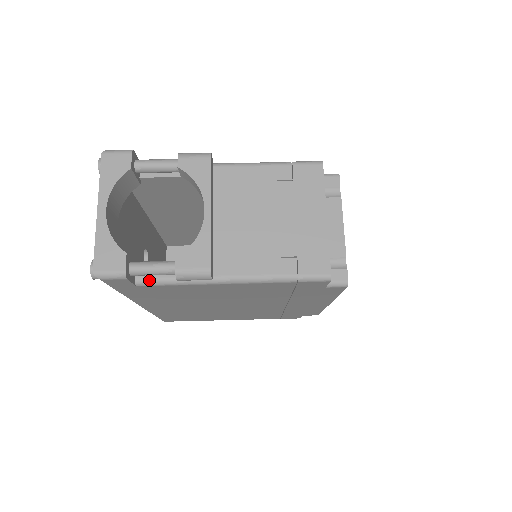
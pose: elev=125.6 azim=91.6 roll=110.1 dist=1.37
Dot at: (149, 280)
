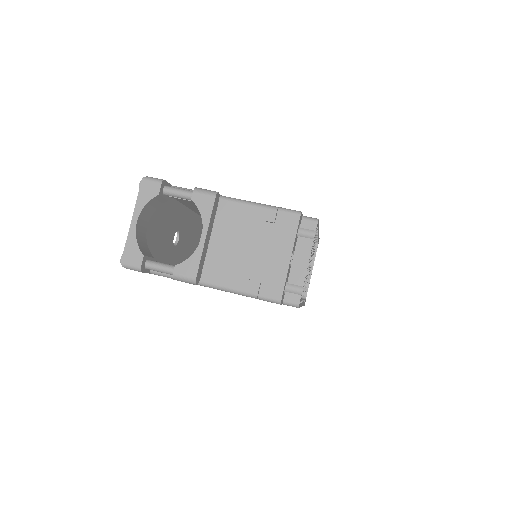
Dot at: (159, 272)
